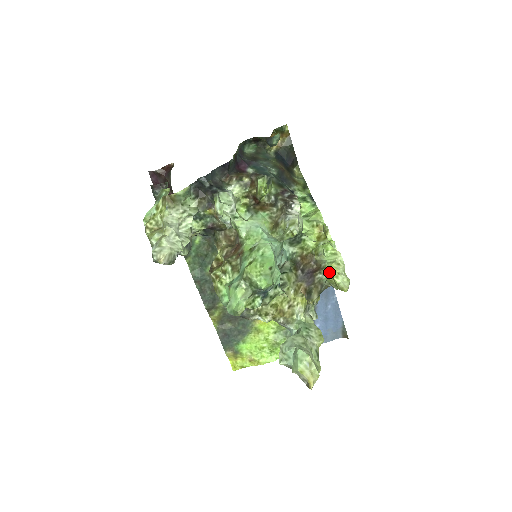
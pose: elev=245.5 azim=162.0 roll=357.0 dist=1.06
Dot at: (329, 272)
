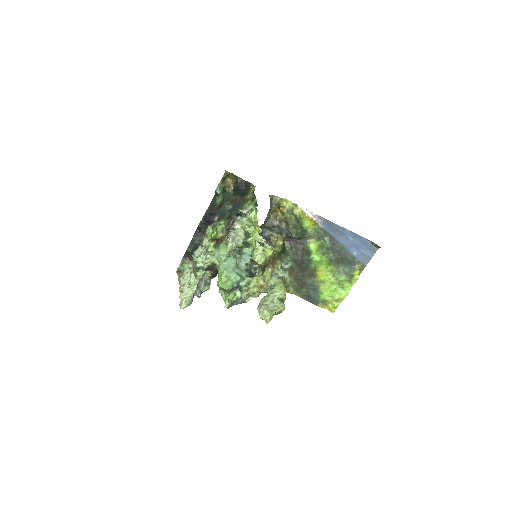
Dot at: (253, 257)
